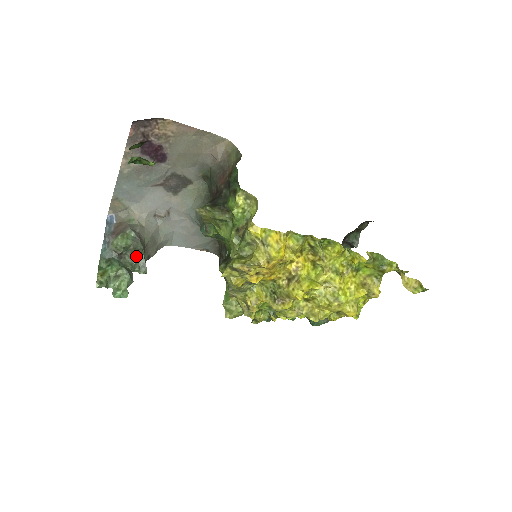
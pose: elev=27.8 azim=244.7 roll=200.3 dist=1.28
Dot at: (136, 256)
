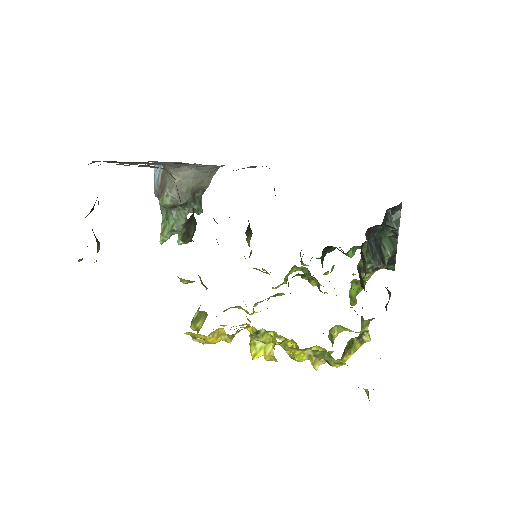
Dot at: (185, 205)
